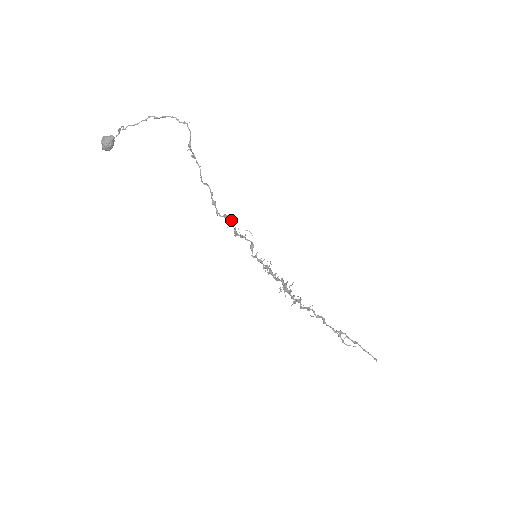
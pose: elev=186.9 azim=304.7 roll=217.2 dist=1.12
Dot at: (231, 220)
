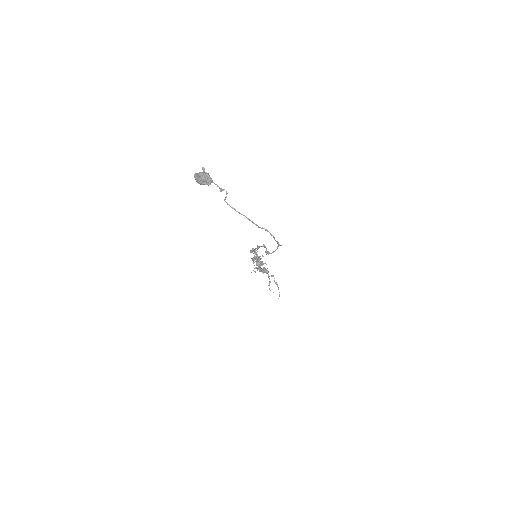
Dot at: (257, 256)
